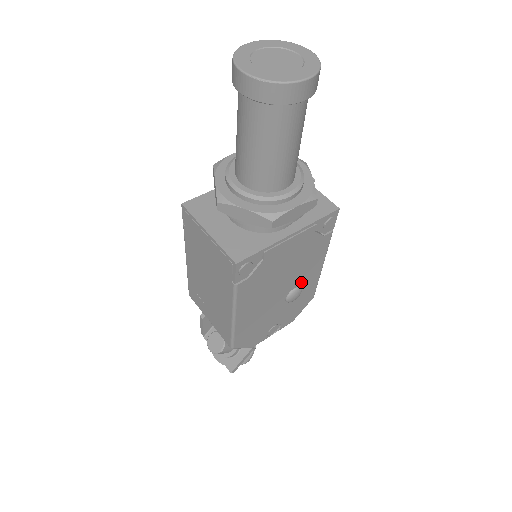
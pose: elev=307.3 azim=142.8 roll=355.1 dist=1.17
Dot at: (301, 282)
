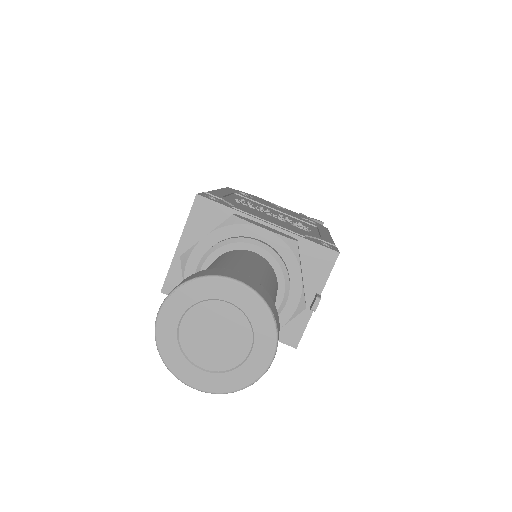
Dot at: occluded
